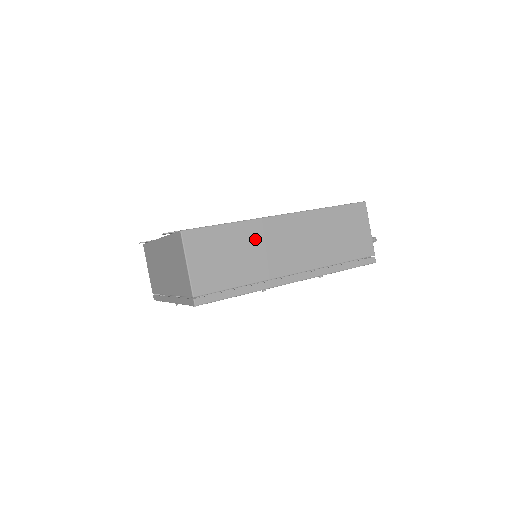
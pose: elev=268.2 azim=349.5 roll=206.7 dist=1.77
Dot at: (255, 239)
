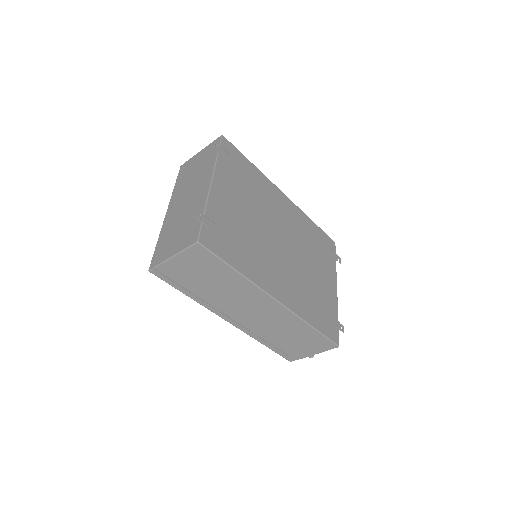
Dot at: (239, 290)
